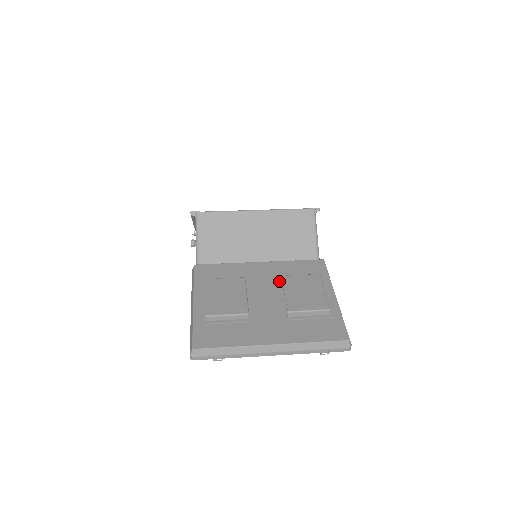
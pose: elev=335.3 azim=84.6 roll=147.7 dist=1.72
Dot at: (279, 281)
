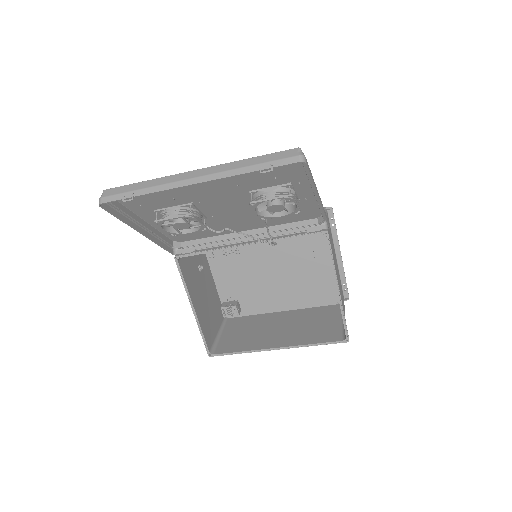
Dot at: (254, 212)
